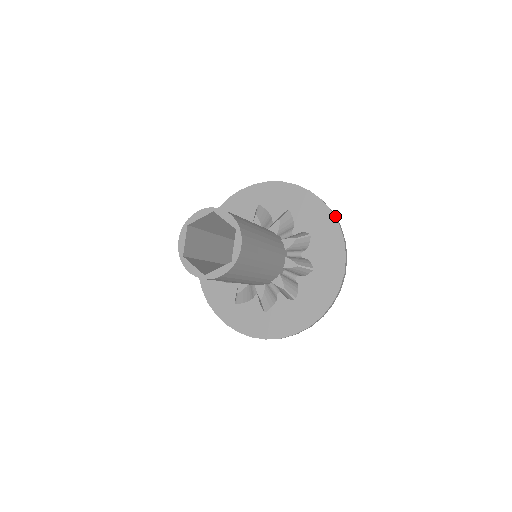
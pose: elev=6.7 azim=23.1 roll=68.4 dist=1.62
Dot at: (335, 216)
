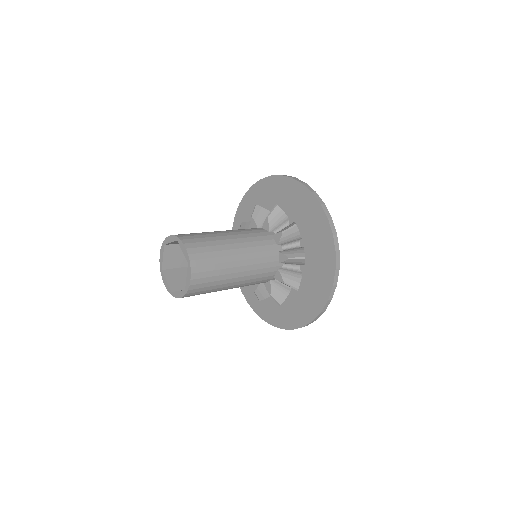
Dot at: occluded
